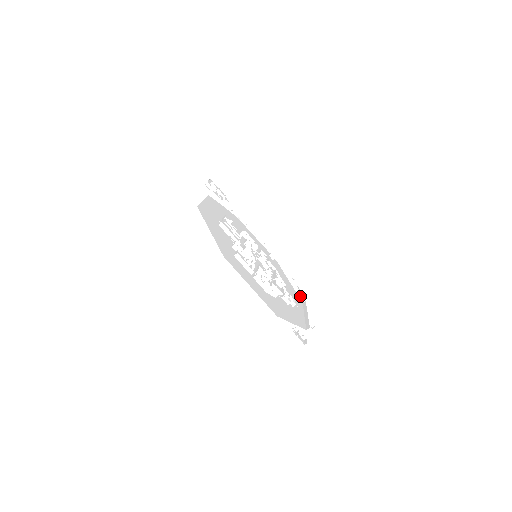
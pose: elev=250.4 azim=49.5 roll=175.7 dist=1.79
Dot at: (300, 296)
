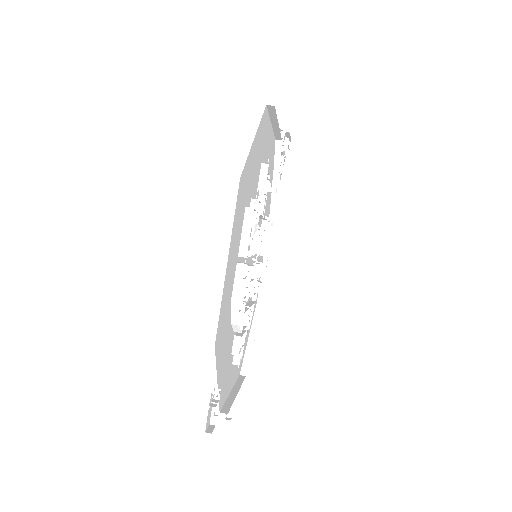
Dot at: (245, 364)
